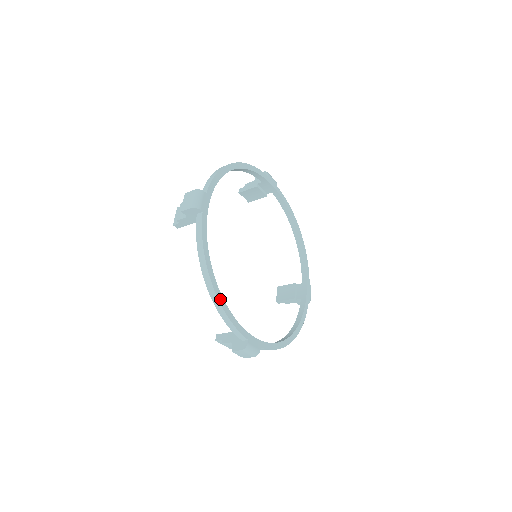
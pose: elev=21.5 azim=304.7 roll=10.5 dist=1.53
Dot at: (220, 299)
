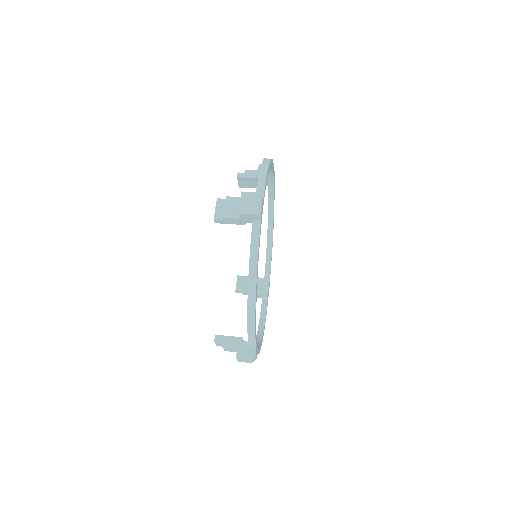
Dot at: (255, 313)
